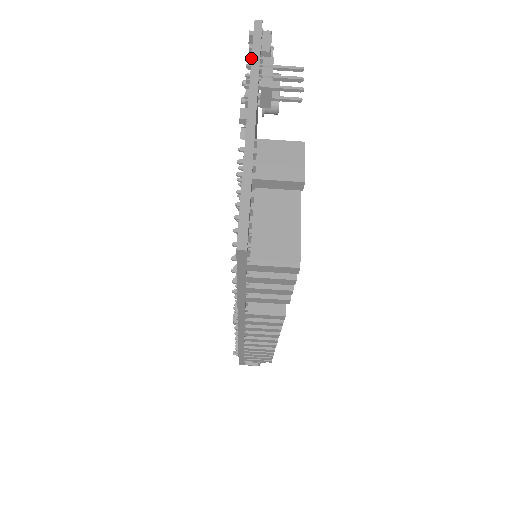
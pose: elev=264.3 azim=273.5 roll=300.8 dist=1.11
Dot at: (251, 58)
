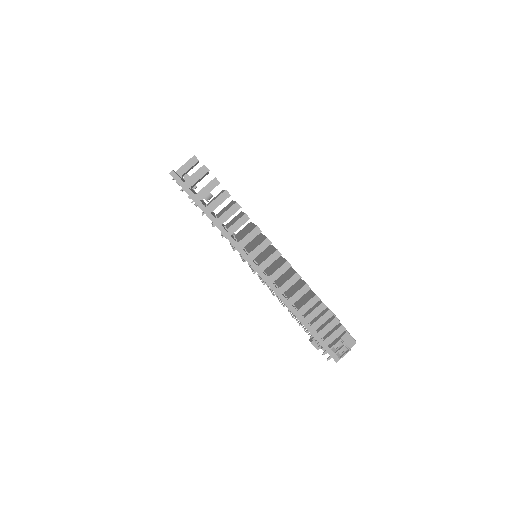
Dot at: occluded
